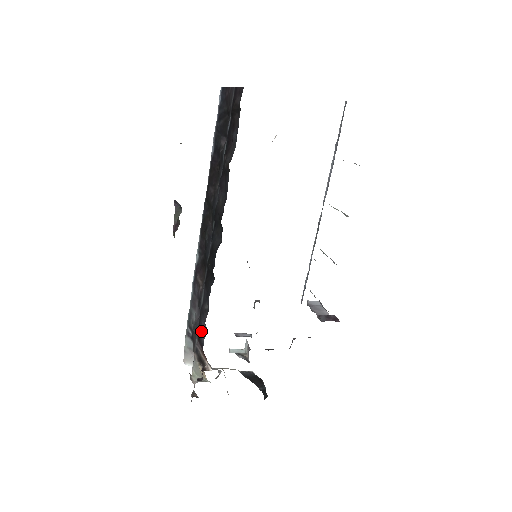
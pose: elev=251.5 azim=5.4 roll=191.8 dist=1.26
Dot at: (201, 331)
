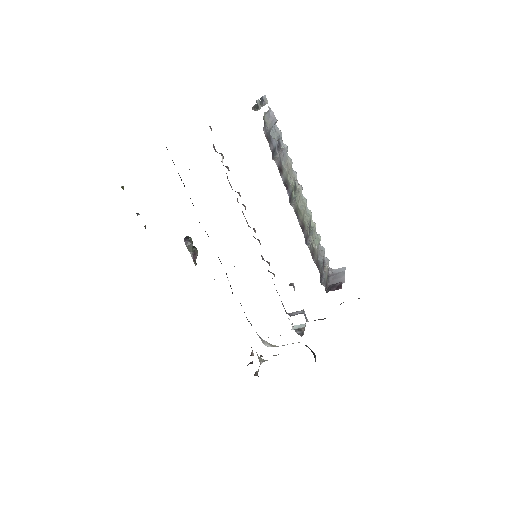
Dot at: occluded
